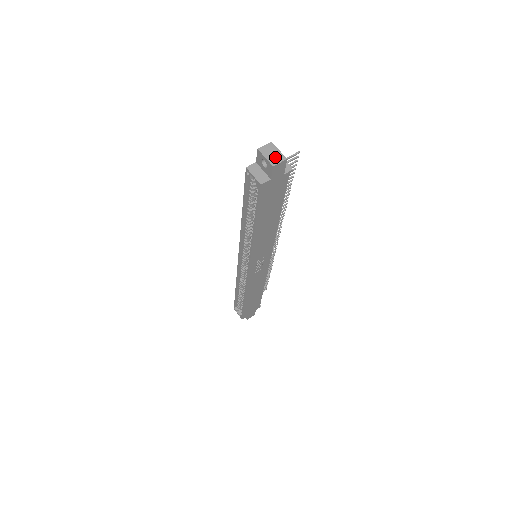
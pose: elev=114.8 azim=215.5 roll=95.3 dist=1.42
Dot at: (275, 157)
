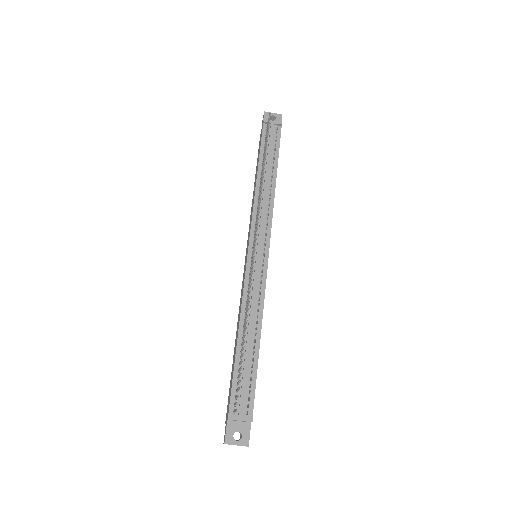
Dot at: occluded
